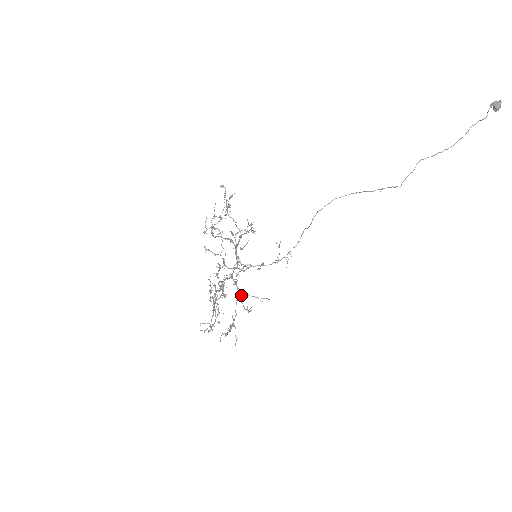
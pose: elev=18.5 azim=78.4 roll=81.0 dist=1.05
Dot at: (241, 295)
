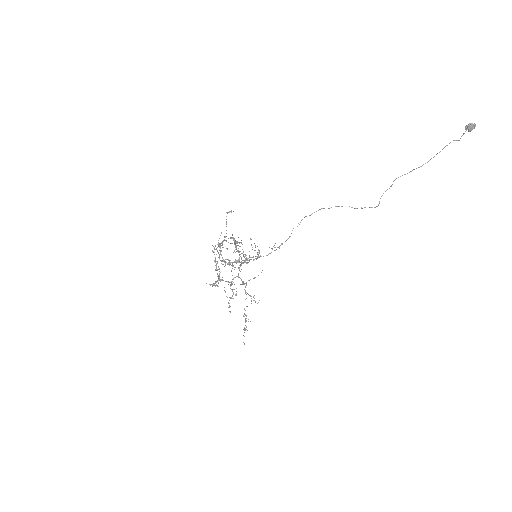
Dot at: occluded
